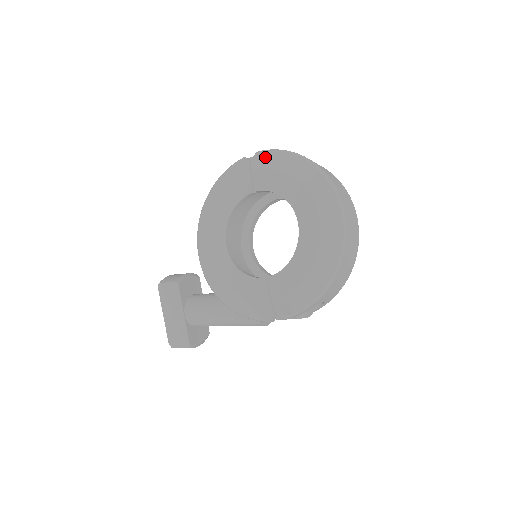
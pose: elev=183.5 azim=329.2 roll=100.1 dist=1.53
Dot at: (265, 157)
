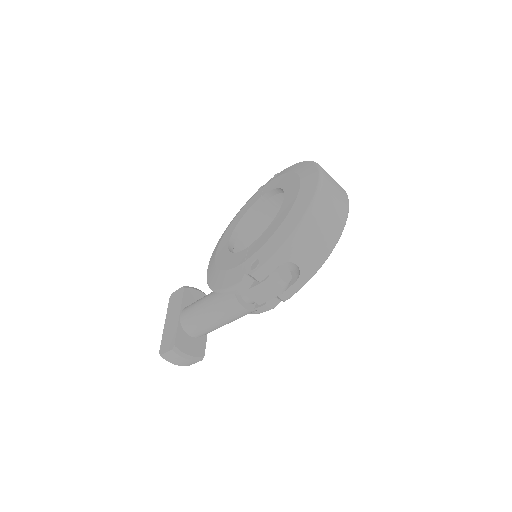
Dot at: occluded
